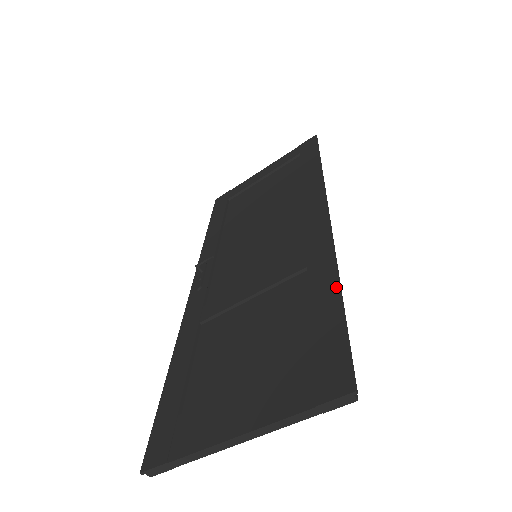
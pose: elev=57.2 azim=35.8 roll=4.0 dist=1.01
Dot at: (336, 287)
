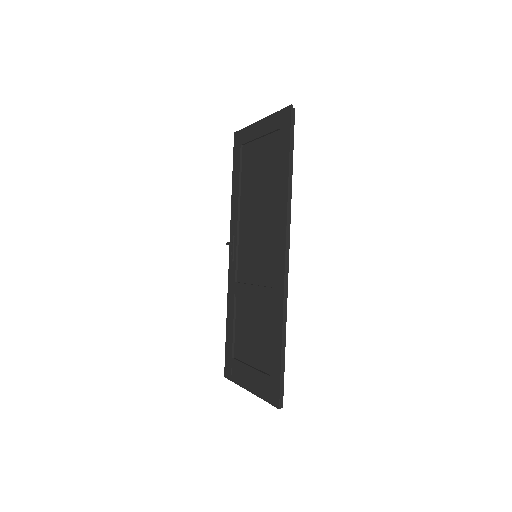
Dot at: (281, 339)
